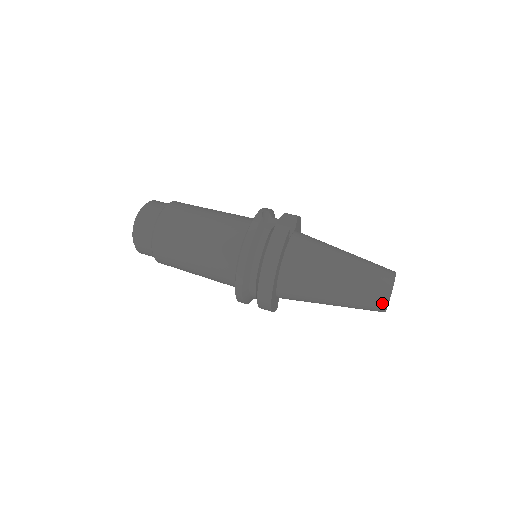
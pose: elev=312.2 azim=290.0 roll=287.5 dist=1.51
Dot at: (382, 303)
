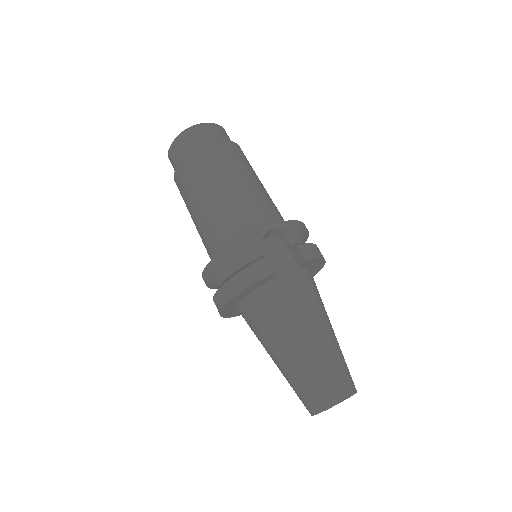
Dot at: (309, 409)
